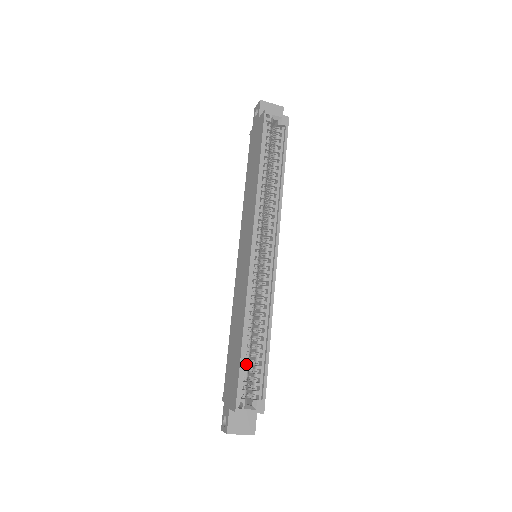
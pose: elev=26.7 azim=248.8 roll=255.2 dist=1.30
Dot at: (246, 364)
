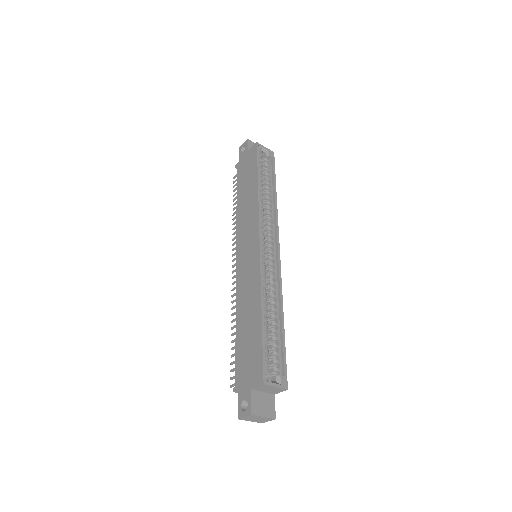
Dot at: occluded
